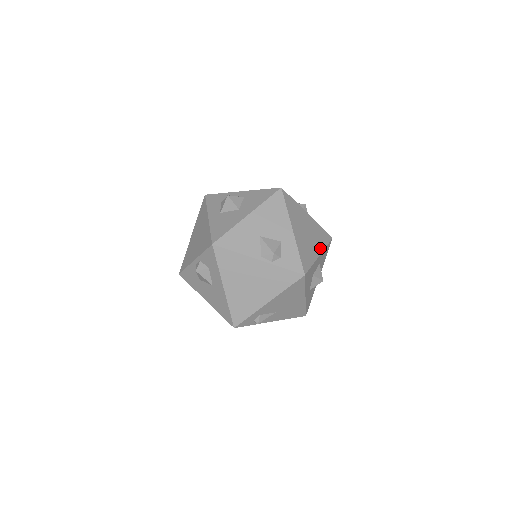
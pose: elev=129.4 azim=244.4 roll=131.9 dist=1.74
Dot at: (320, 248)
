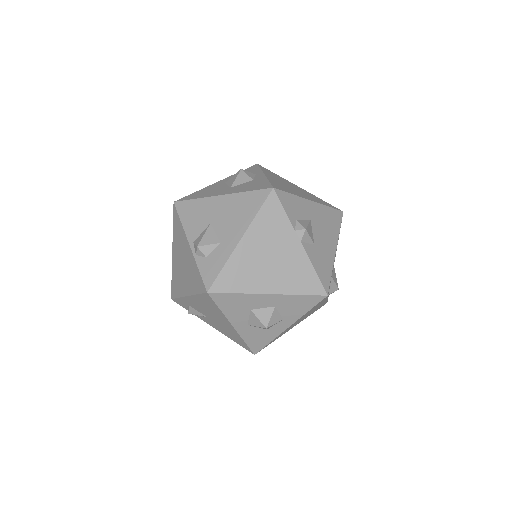
Dot at: (280, 288)
